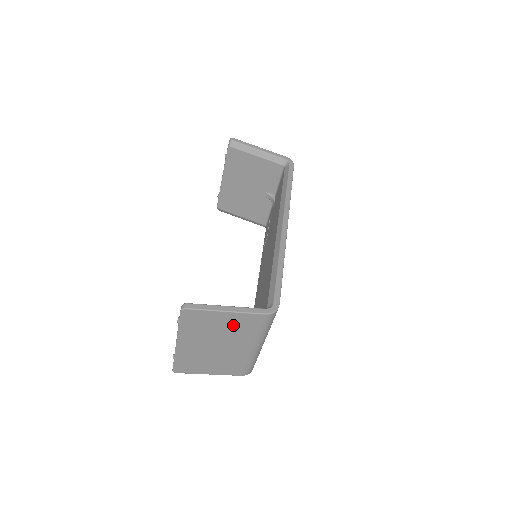
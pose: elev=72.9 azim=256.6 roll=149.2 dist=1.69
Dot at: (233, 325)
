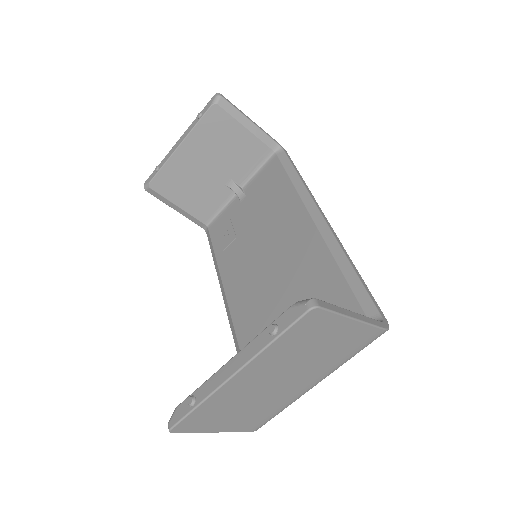
Dot at: (337, 344)
